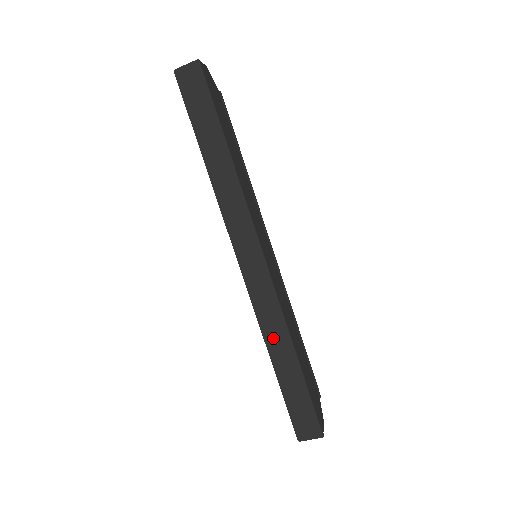
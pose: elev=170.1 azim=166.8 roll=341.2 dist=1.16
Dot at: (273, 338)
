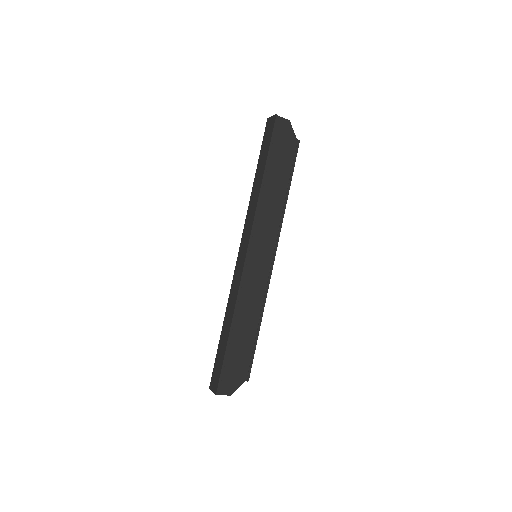
Dot at: (229, 311)
